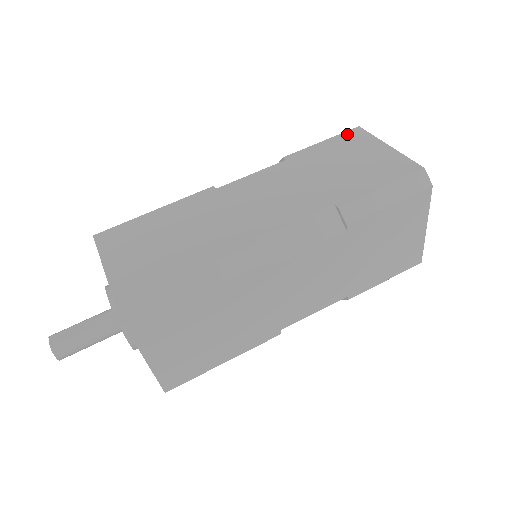
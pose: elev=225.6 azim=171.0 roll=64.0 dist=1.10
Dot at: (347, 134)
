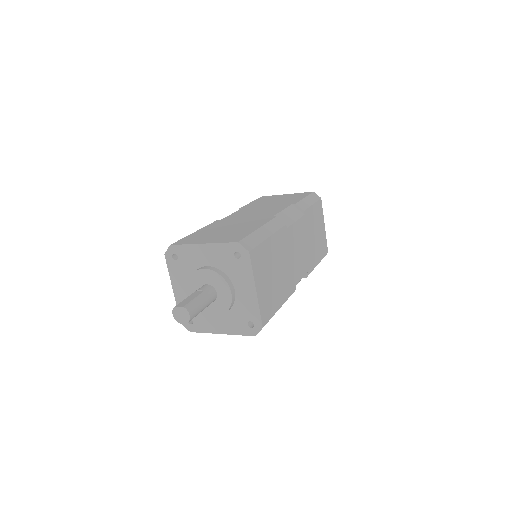
Dot at: (260, 198)
